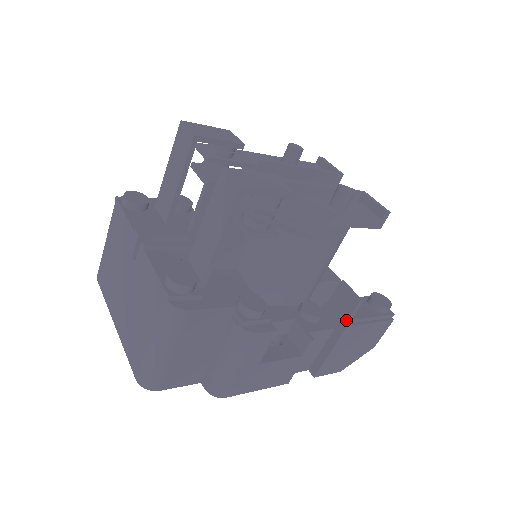
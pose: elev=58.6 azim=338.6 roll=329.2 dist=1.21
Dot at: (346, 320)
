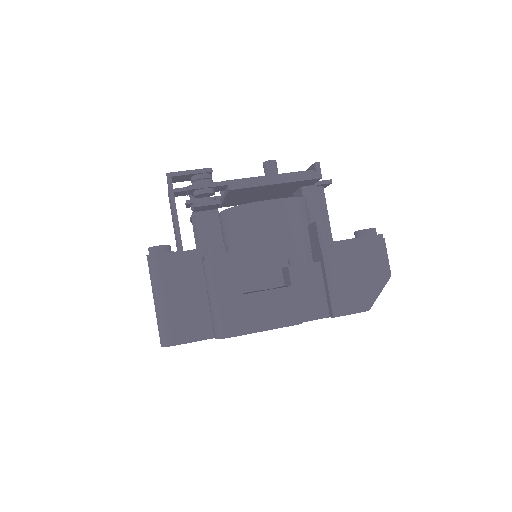
Dot at: (319, 245)
